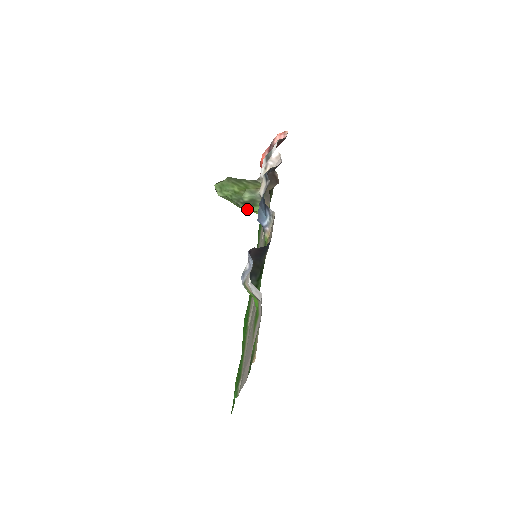
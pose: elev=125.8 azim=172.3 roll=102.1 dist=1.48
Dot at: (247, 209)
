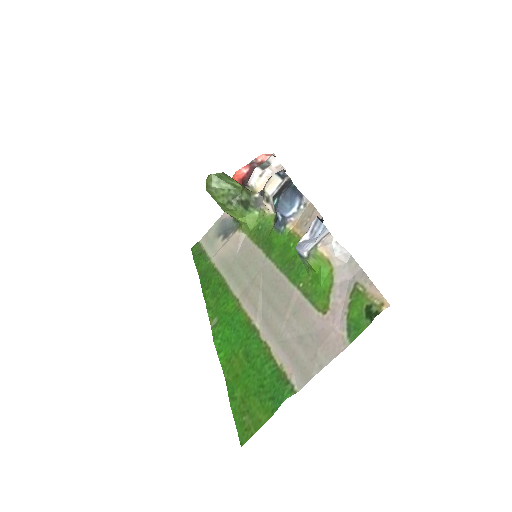
Dot at: (240, 210)
